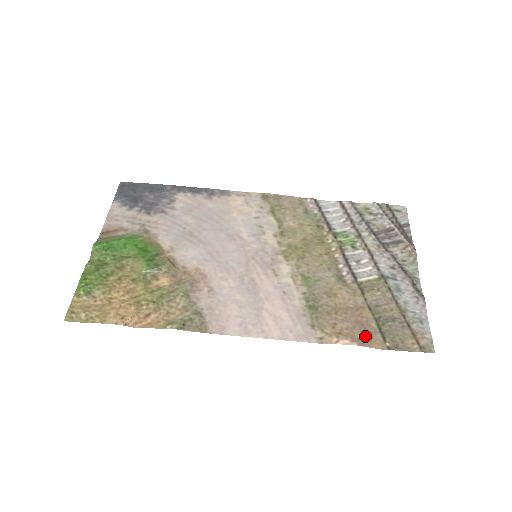
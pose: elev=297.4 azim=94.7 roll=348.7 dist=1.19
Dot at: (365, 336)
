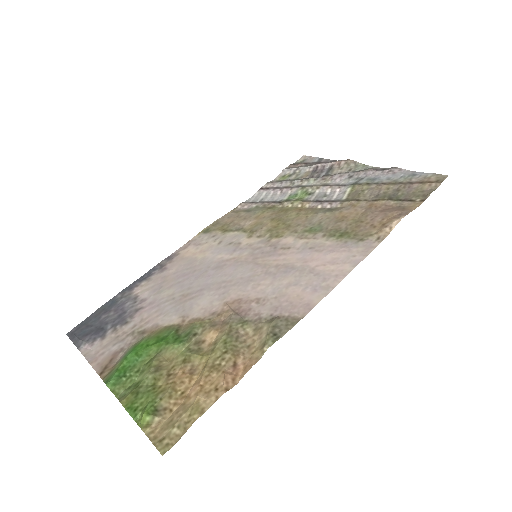
Dot at: (399, 210)
